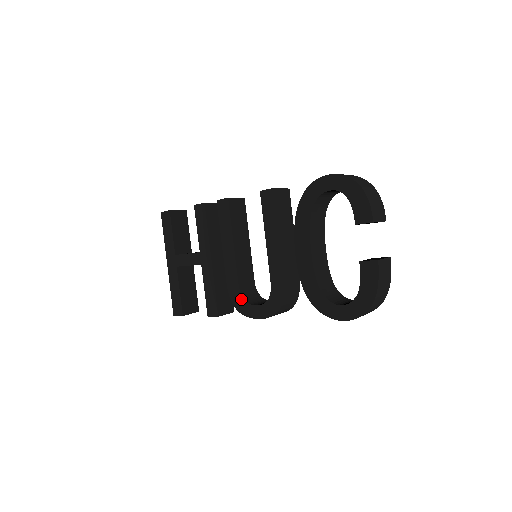
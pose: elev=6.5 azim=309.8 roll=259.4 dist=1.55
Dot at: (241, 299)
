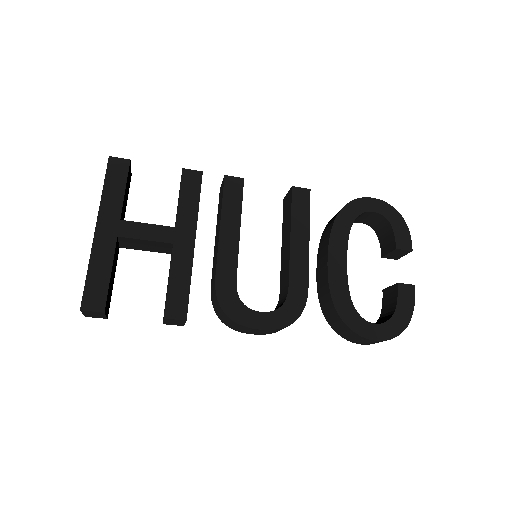
Dot at: (237, 300)
